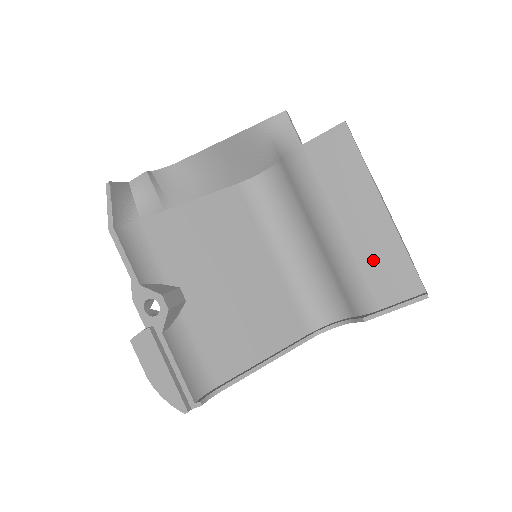
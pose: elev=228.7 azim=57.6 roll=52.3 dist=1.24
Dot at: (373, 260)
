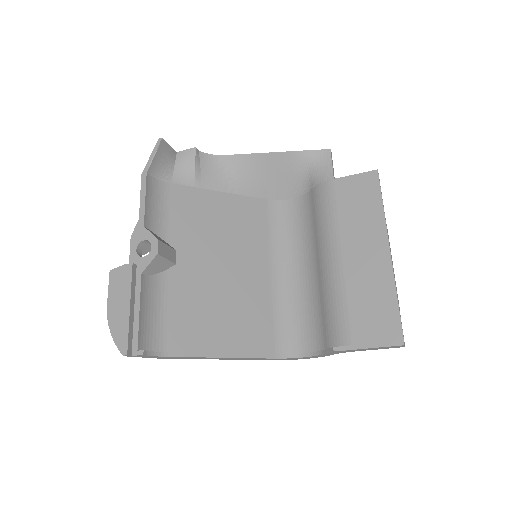
Dot at: (362, 295)
